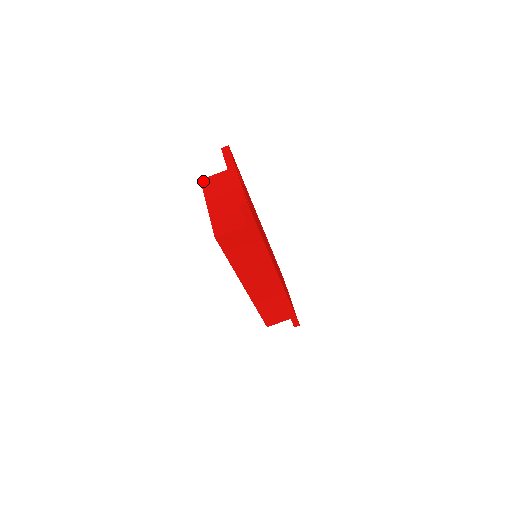
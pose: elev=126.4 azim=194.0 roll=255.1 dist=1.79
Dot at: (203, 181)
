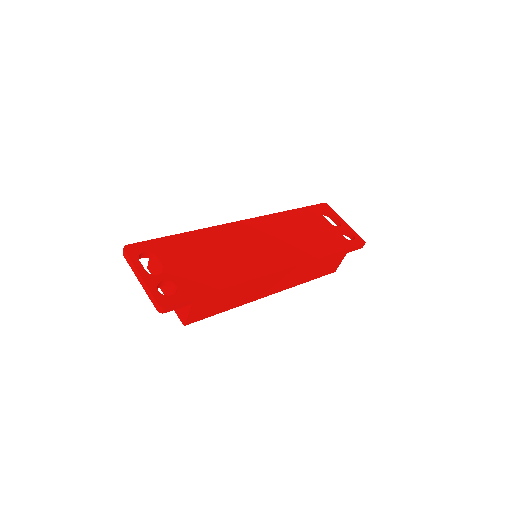
Dot at: (148, 269)
